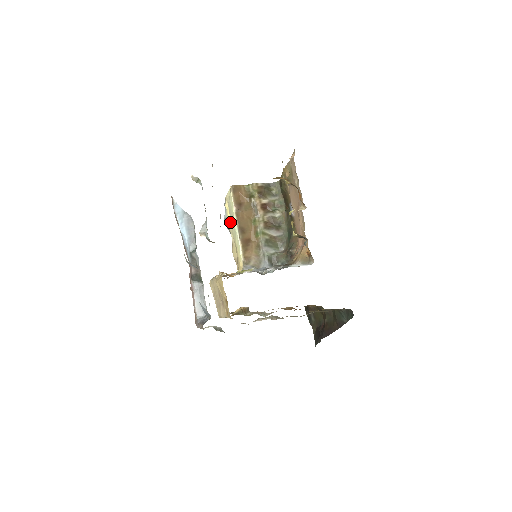
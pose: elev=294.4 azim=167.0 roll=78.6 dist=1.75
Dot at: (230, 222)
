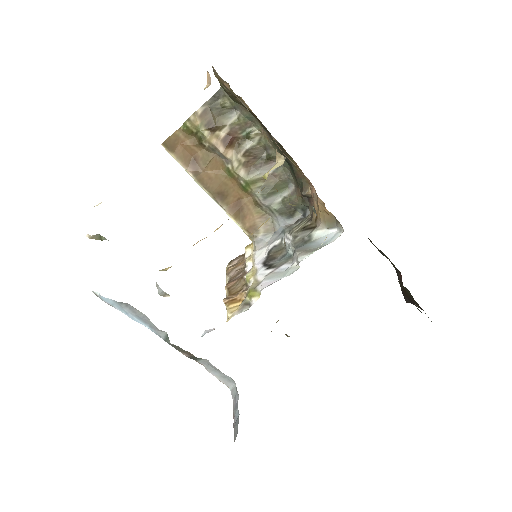
Dot at: occluded
